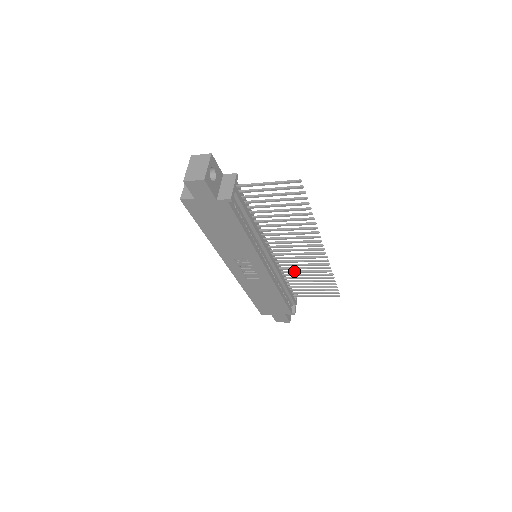
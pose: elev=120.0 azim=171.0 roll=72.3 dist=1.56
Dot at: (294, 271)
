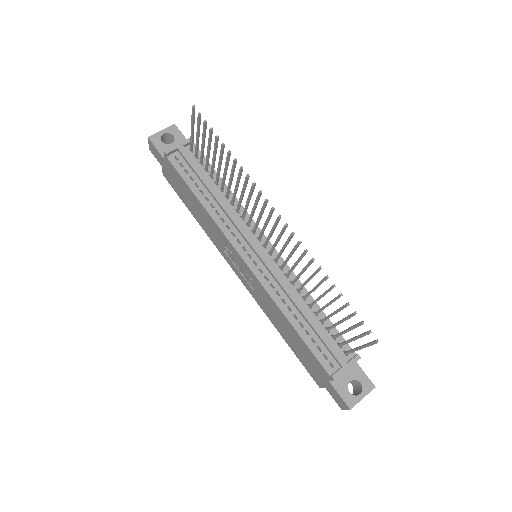
Dot at: (303, 284)
